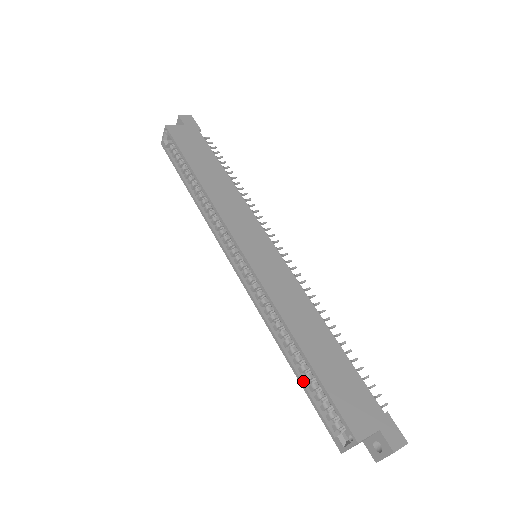
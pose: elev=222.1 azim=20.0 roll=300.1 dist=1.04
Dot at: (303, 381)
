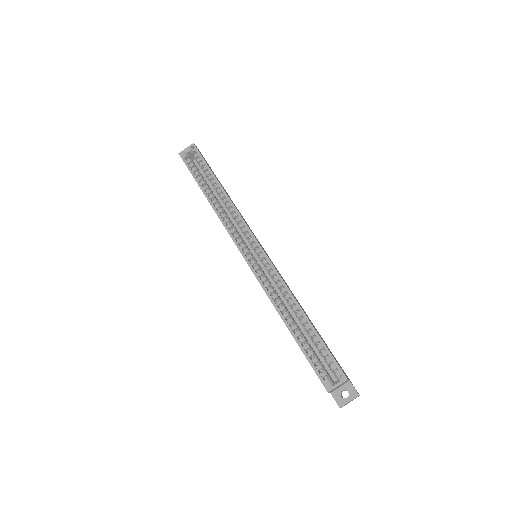
Dot at: (299, 341)
